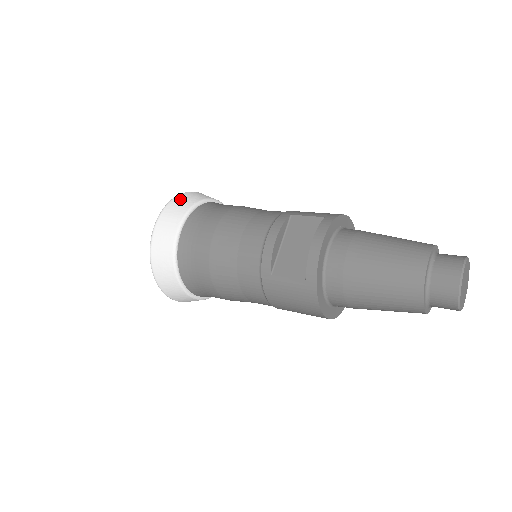
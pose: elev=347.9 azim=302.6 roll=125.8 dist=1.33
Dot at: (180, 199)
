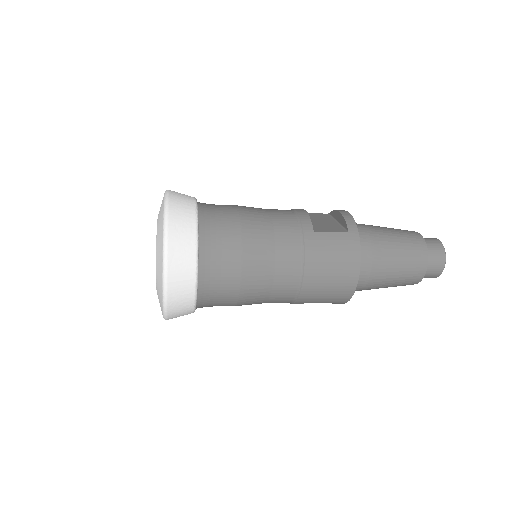
Dot at: occluded
